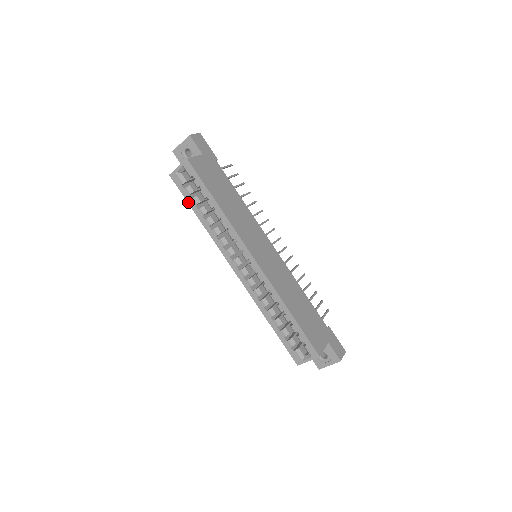
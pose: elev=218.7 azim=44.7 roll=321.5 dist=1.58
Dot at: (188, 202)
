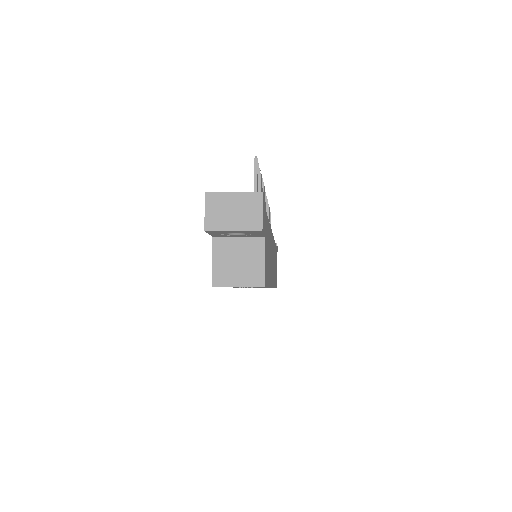
Dot at: occluded
